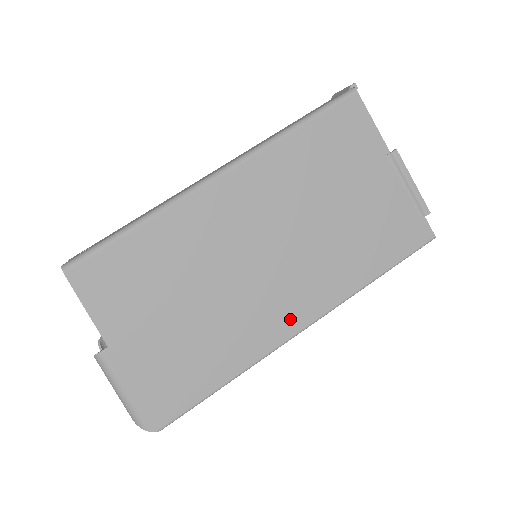
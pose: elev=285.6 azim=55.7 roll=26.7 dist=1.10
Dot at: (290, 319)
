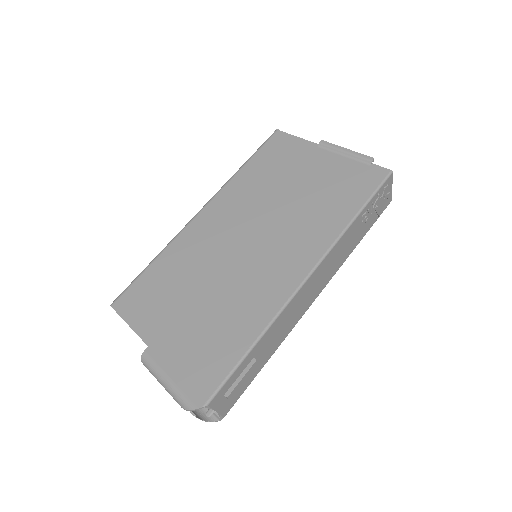
Dot at: (290, 274)
